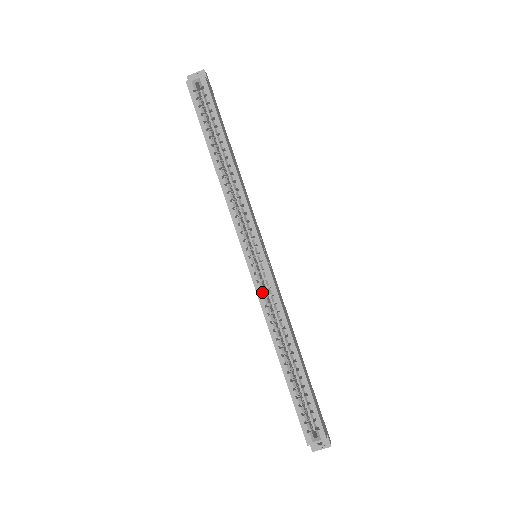
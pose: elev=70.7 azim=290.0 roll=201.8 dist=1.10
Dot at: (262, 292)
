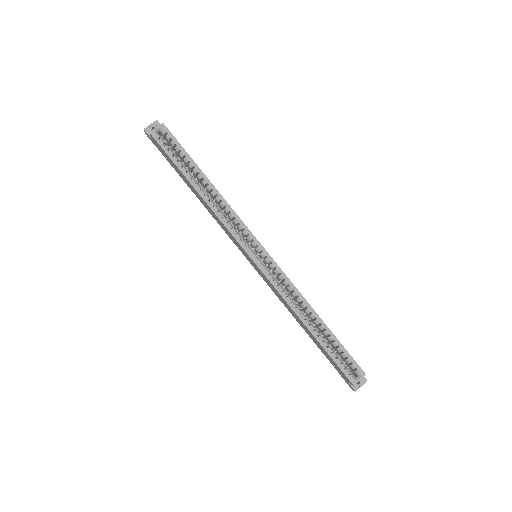
Dot at: (275, 281)
